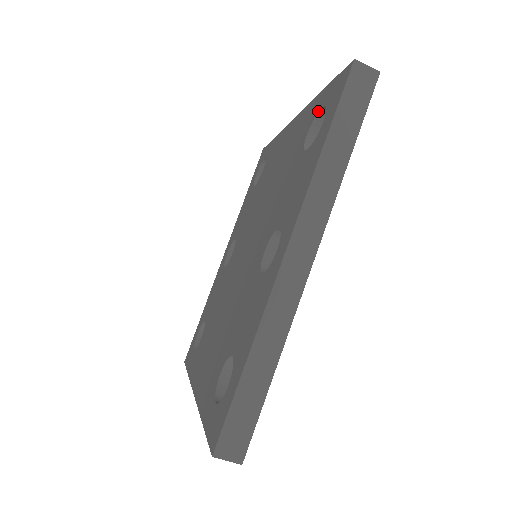
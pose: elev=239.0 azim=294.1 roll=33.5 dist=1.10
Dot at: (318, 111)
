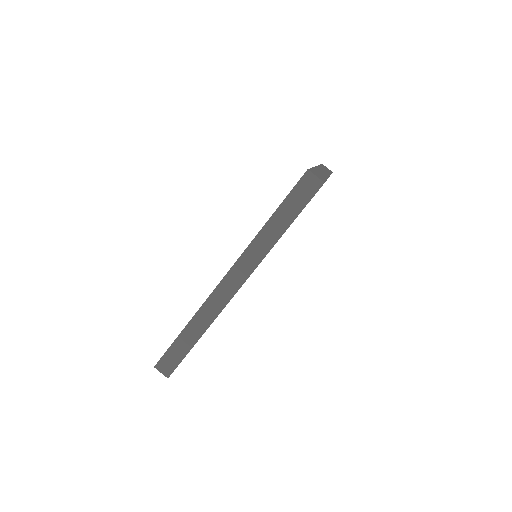
Dot at: occluded
